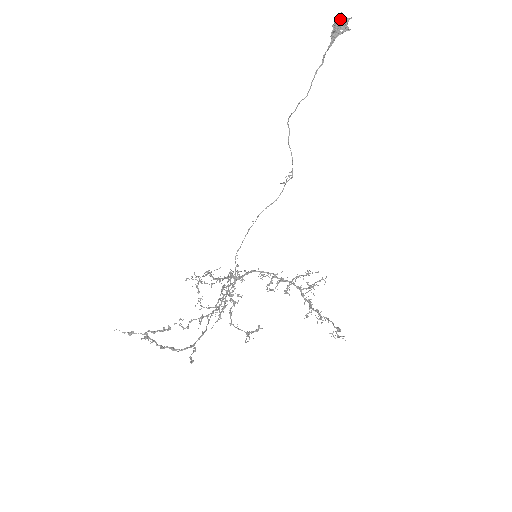
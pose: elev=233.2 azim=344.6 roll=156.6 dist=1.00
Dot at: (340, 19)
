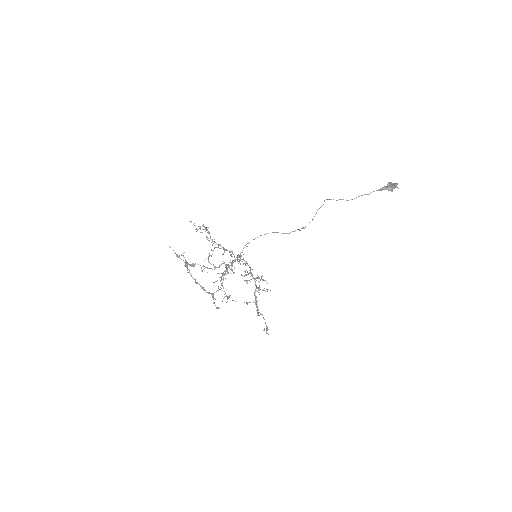
Dot at: (394, 184)
